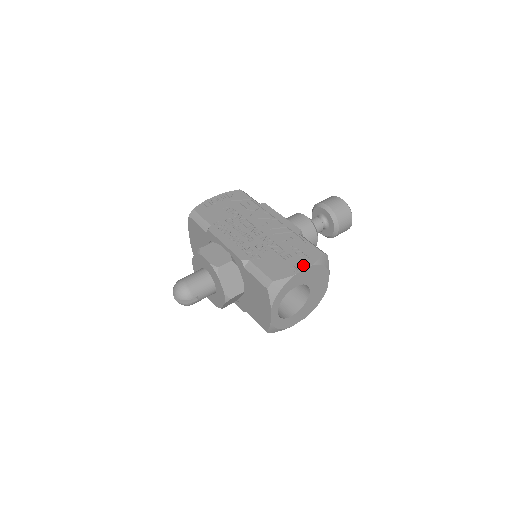
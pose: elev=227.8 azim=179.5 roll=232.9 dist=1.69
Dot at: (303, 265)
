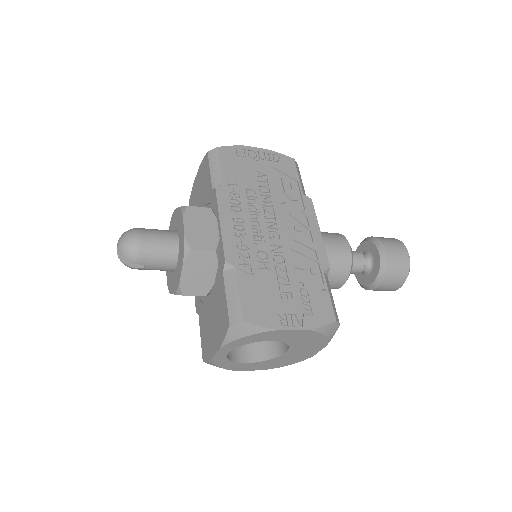
Dot at: (299, 321)
